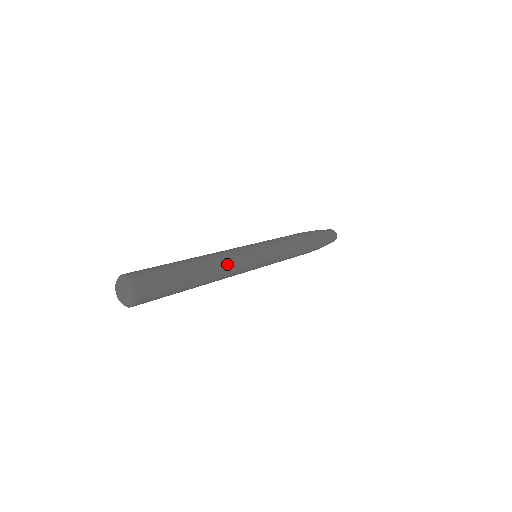
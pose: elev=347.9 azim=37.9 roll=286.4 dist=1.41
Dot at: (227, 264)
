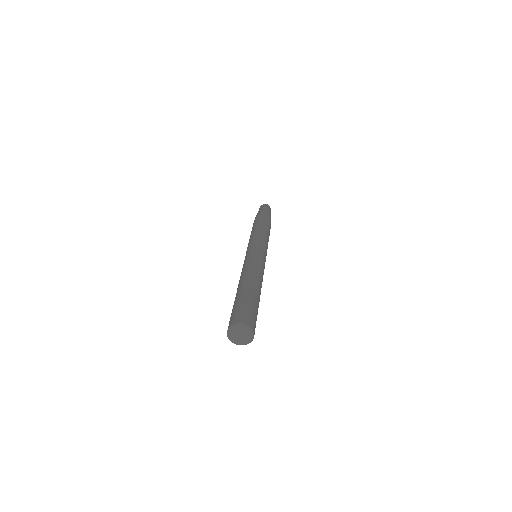
Dot at: (256, 271)
